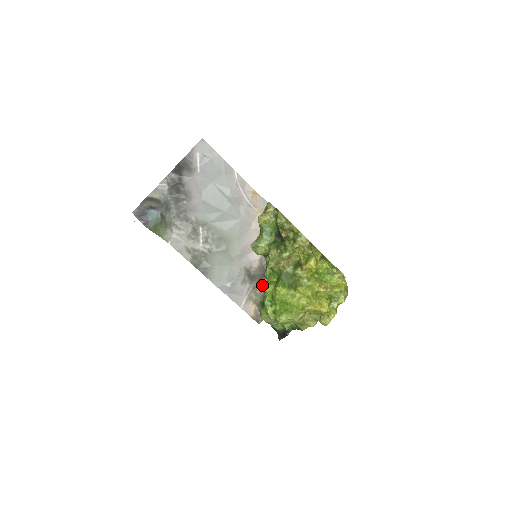
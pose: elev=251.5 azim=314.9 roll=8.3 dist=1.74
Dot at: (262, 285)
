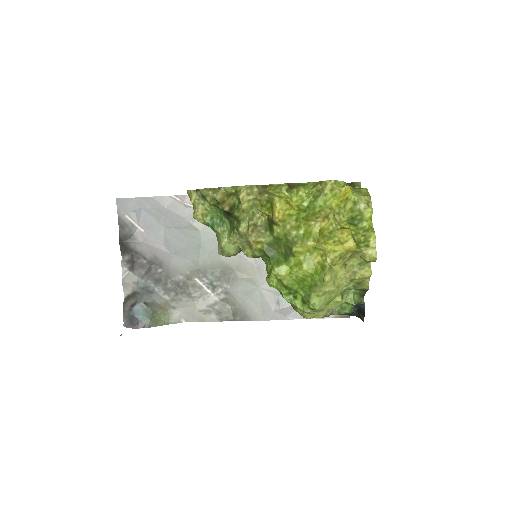
Dot at: occluded
